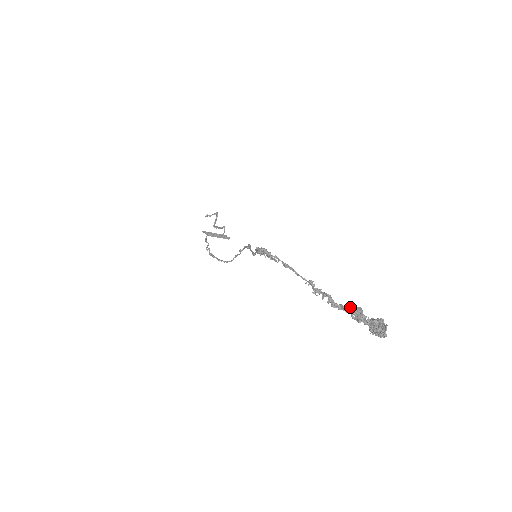
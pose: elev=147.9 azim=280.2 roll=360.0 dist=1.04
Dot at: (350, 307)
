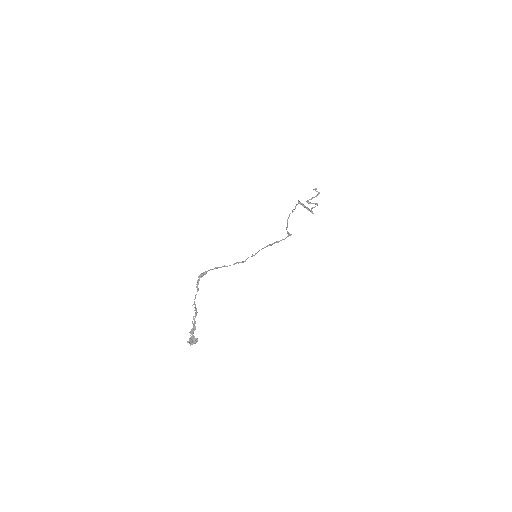
Dot at: (194, 326)
